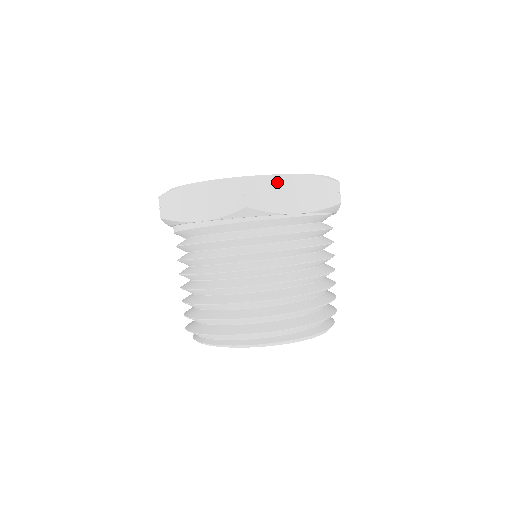
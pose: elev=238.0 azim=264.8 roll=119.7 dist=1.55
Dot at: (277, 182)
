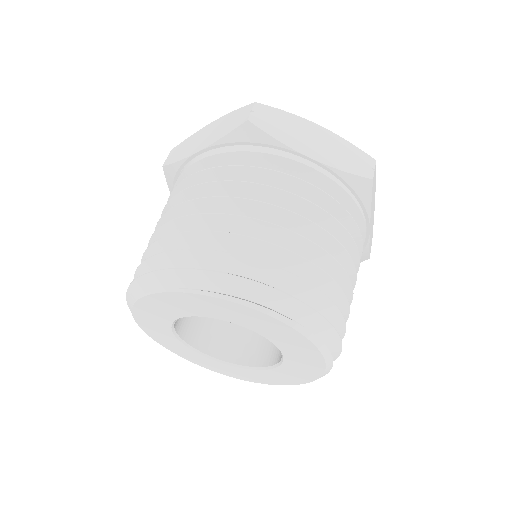
Dot at: occluded
